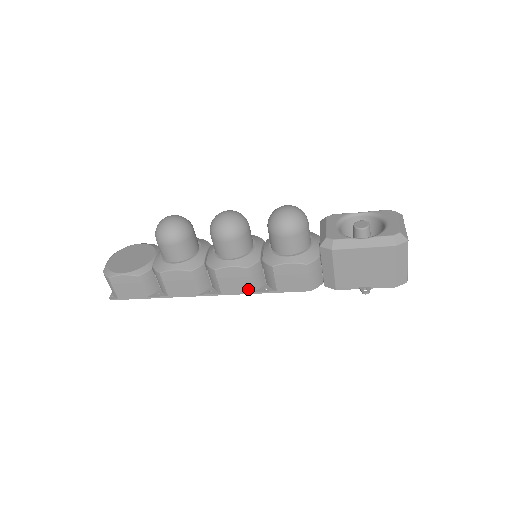
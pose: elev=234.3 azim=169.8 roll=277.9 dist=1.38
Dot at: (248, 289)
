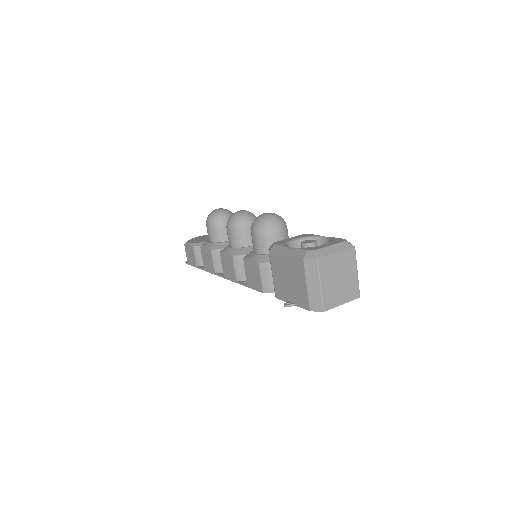
Dot at: (234, 277)
